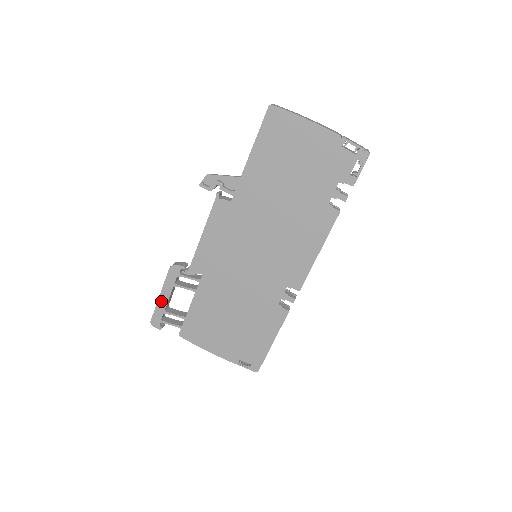
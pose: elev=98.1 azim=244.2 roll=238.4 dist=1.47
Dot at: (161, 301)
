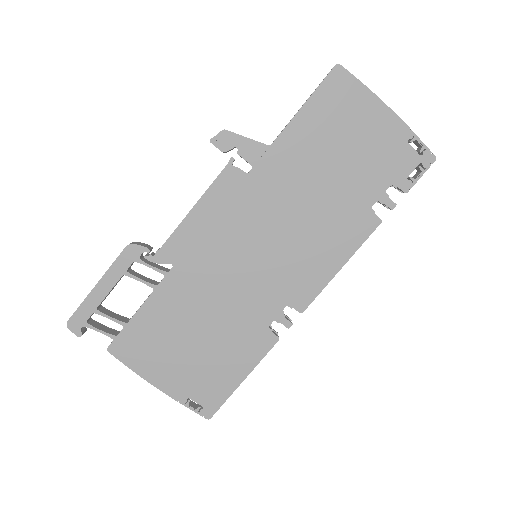
Dot at: (96, 293)
